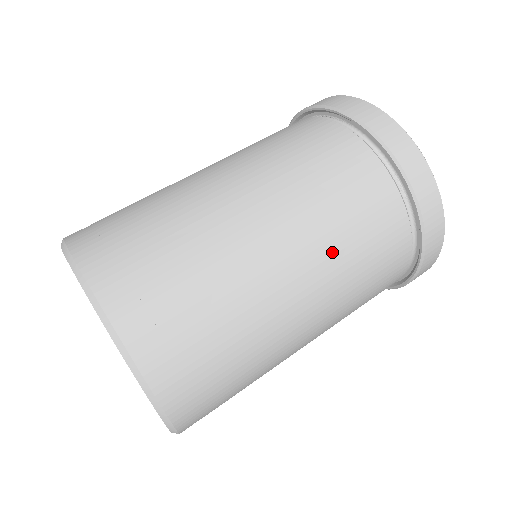
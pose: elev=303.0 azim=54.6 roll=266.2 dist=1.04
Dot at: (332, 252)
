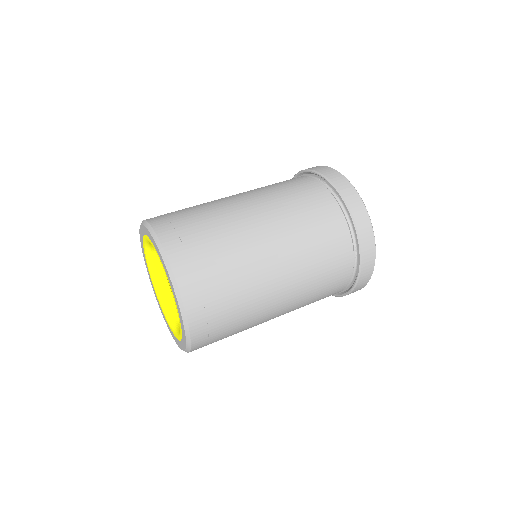
Dot at: (305, 282)
